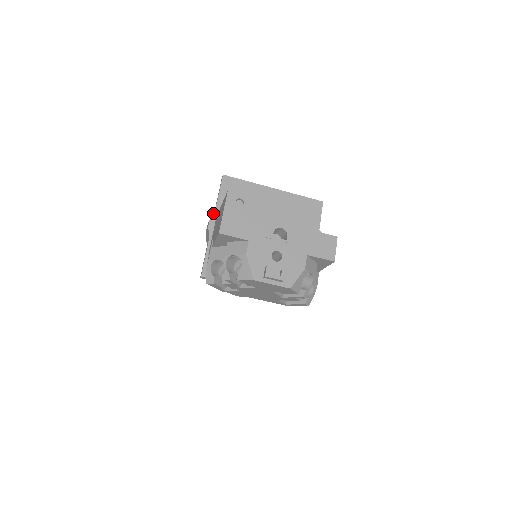
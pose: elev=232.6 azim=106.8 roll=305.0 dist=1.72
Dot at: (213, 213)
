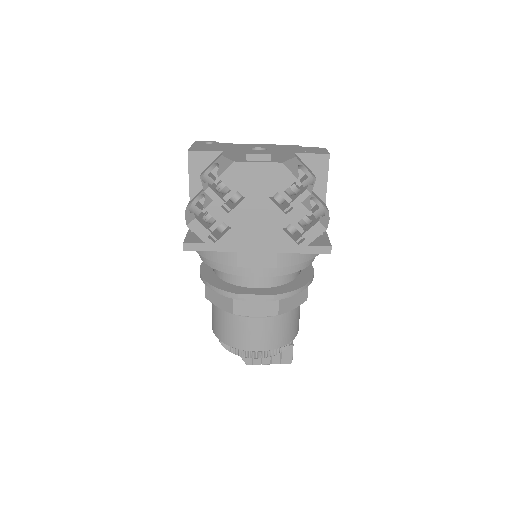
Dot at: occluded
